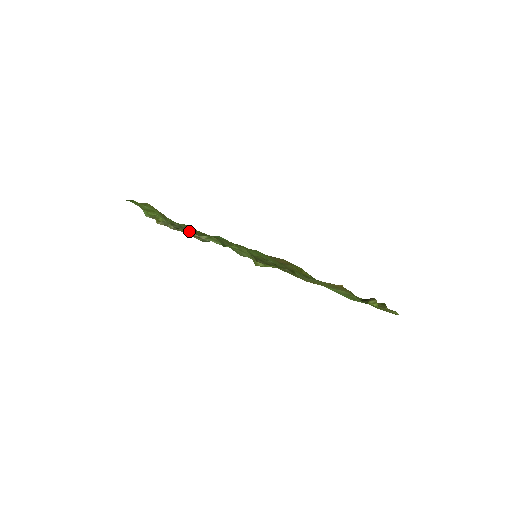
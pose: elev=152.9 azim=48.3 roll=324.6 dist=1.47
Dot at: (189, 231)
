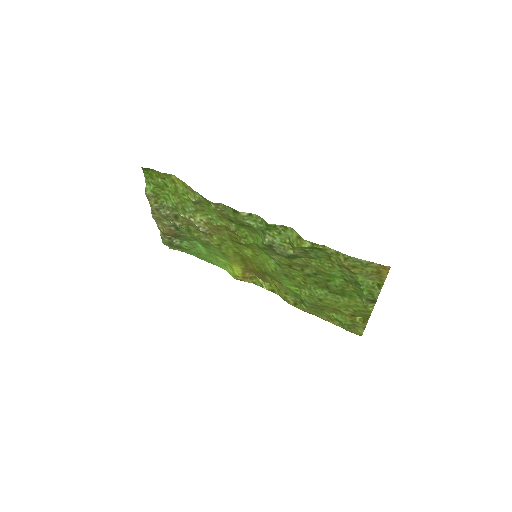
Dot at: (221, 208)
